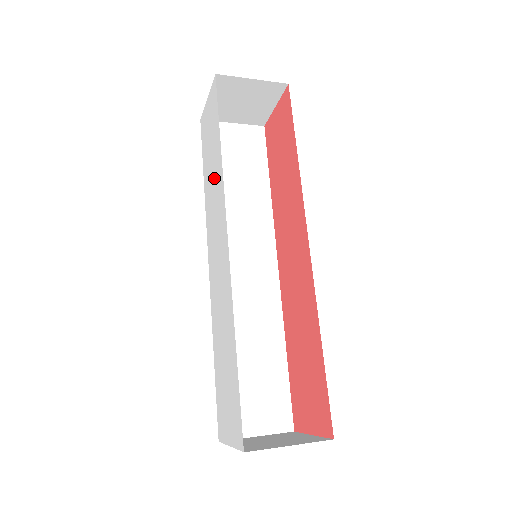
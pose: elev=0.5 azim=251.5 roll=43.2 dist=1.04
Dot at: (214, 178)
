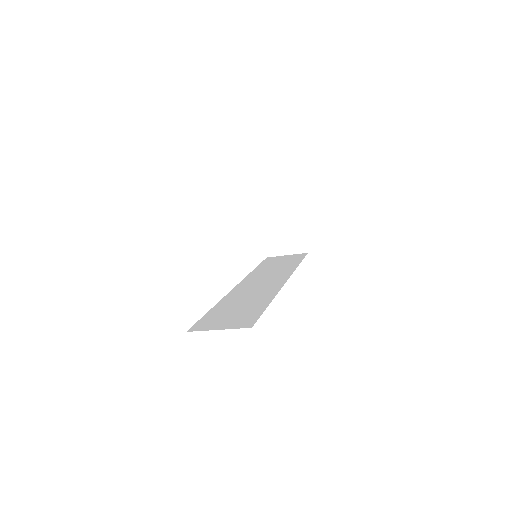
Dot at: occluded
